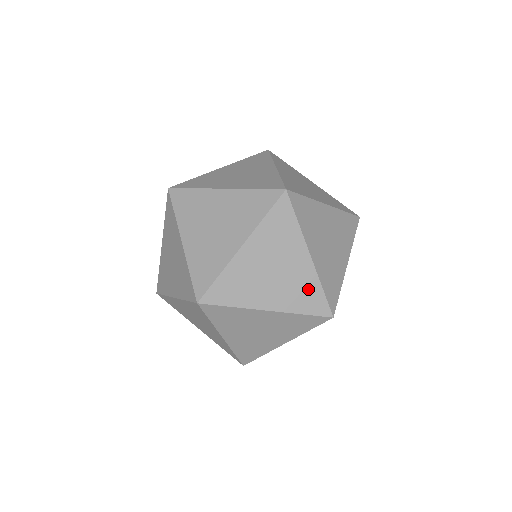
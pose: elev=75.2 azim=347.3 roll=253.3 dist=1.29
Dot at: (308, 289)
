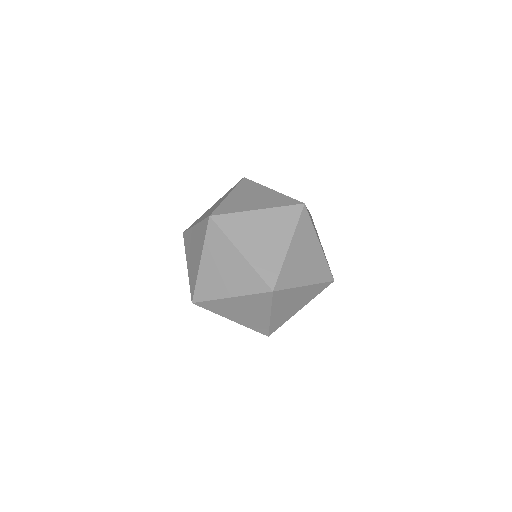
Dot at: (322, 266)
